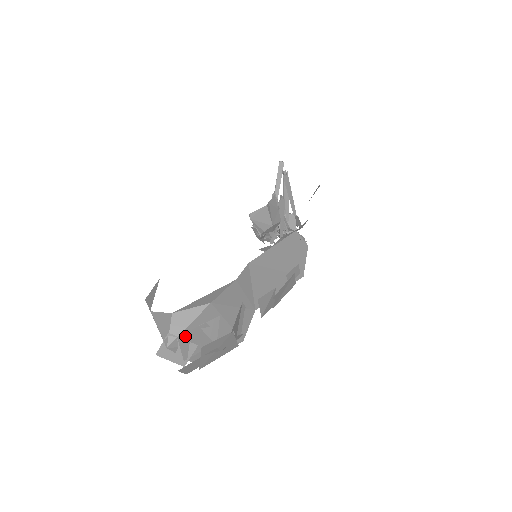
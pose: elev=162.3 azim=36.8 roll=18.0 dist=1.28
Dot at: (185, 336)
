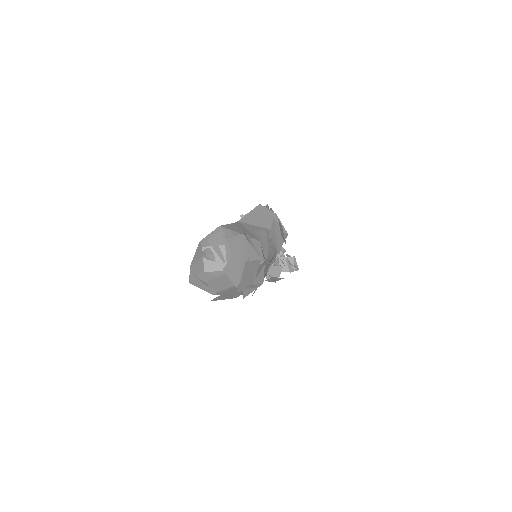
Dot at: (212, 240)
